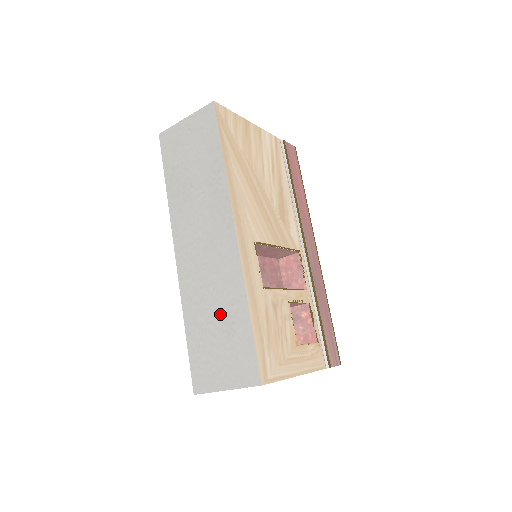
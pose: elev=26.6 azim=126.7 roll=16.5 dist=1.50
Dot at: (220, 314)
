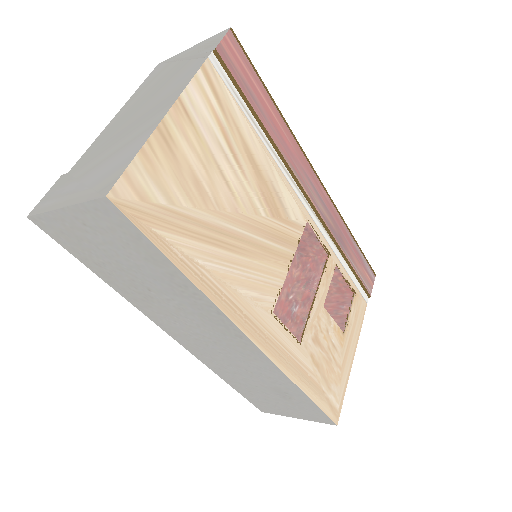
Dot at: (266, 385)
